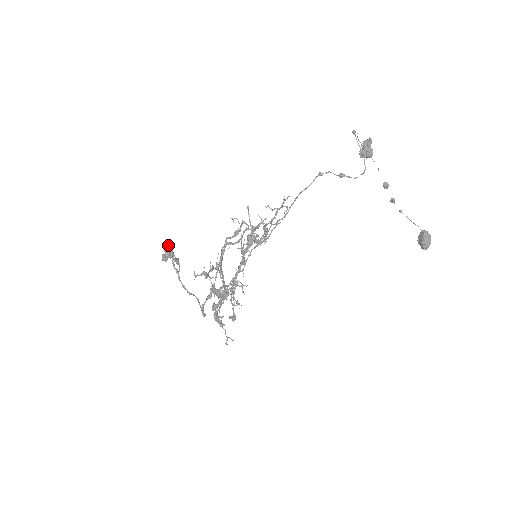
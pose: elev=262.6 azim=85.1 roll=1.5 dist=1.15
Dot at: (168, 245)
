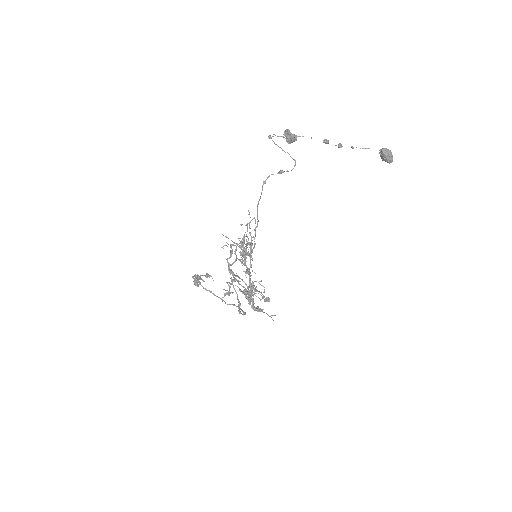
Dot at: (193, 277)
